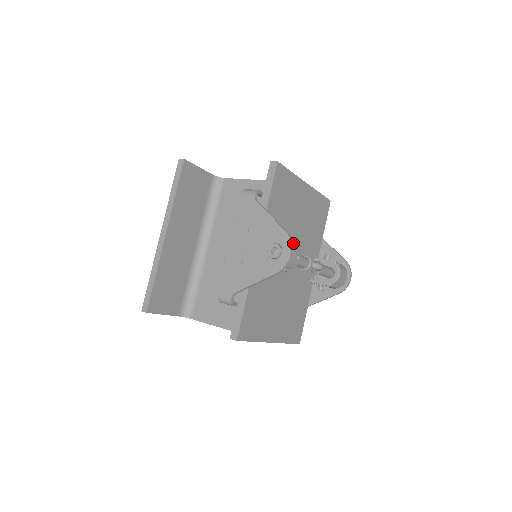
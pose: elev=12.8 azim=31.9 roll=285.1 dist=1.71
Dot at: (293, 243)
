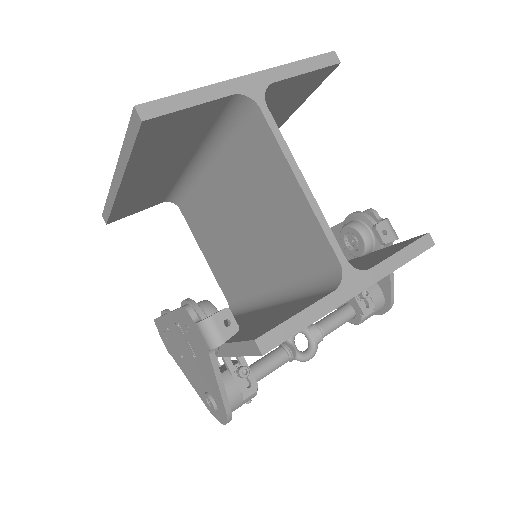
Dot at: (248, 392)
